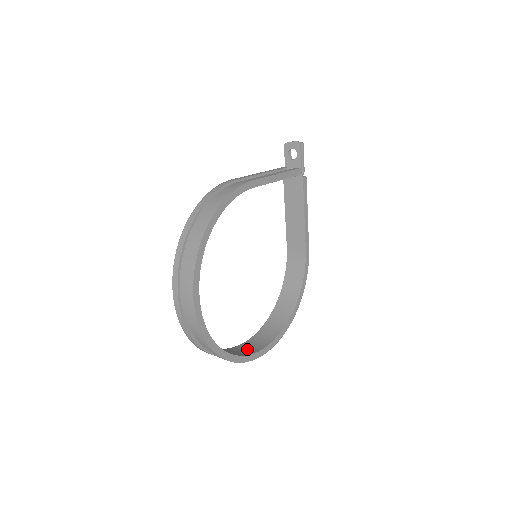
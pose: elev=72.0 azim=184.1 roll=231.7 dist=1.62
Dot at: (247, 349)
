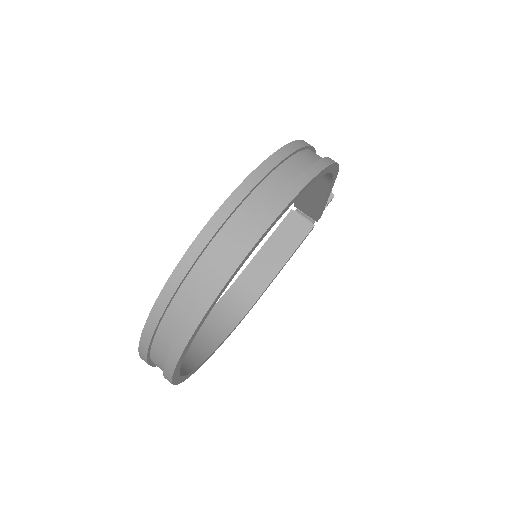
Dot at: occluded
